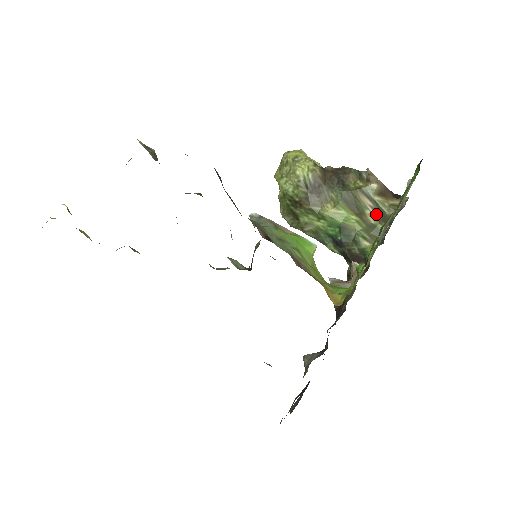
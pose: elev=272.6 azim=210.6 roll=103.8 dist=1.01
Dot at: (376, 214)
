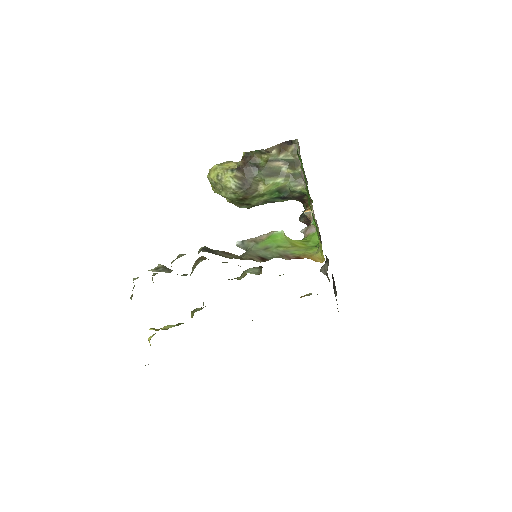
Dot at: (289, 166)
